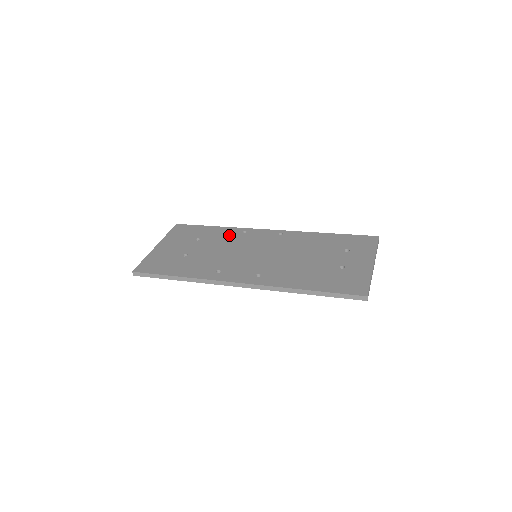
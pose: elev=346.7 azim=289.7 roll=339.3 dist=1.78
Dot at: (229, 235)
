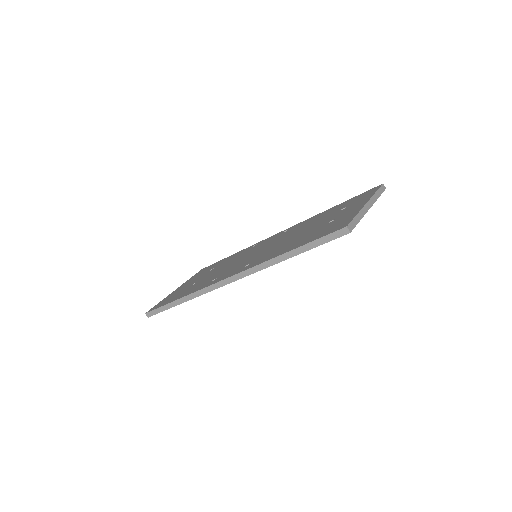
Dot at: (239, 254)
